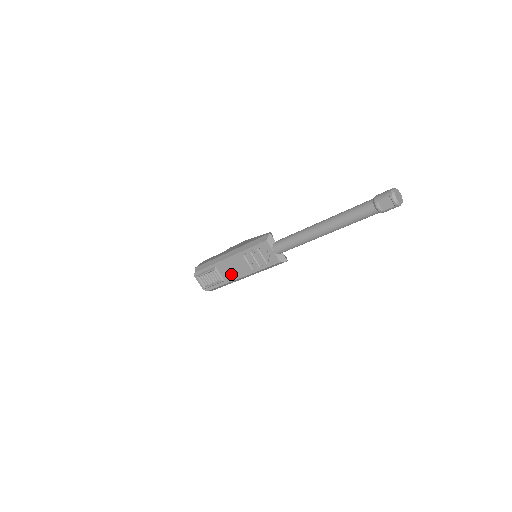
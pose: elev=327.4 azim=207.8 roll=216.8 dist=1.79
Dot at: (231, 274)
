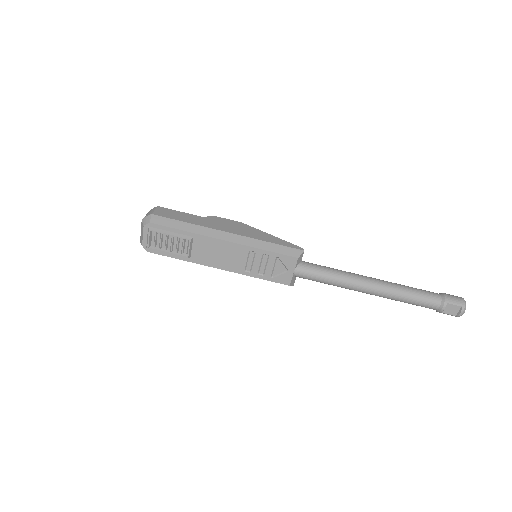
Dot at: (208, 257)
